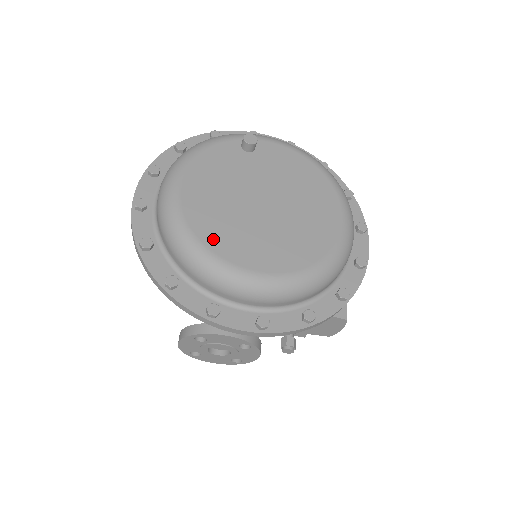
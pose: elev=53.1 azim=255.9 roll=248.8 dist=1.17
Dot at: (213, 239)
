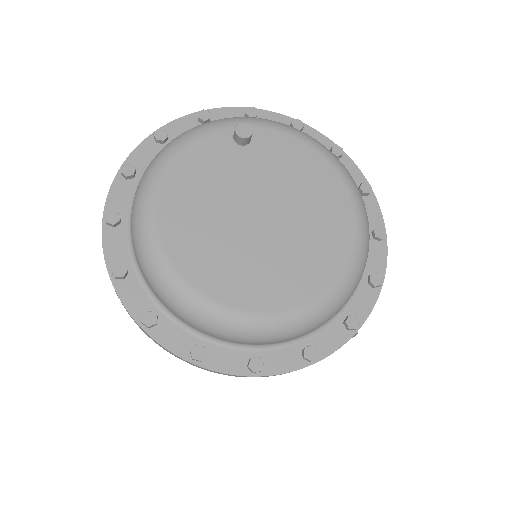
Dot at: (196, 271)
